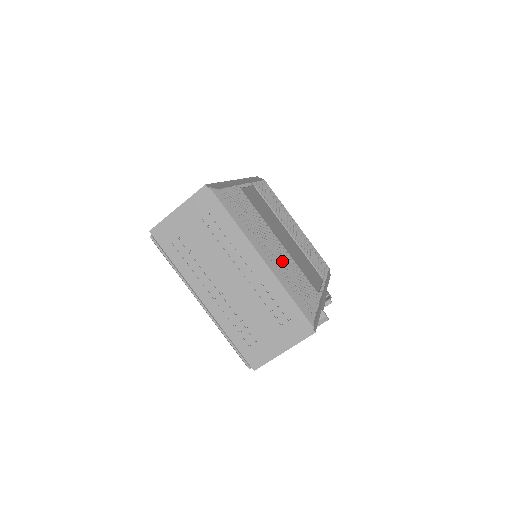
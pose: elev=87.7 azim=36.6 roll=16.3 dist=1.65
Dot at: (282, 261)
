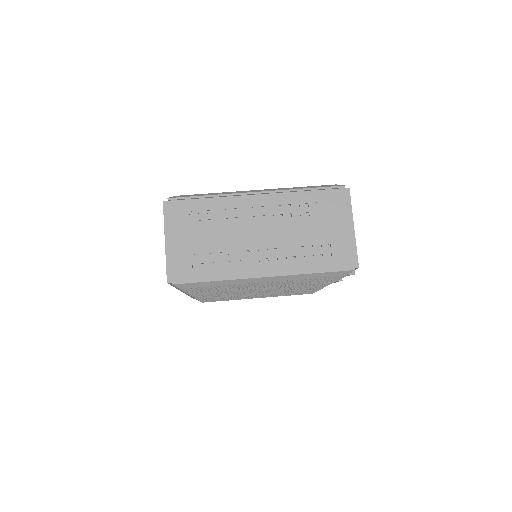
Dot at: occluded
